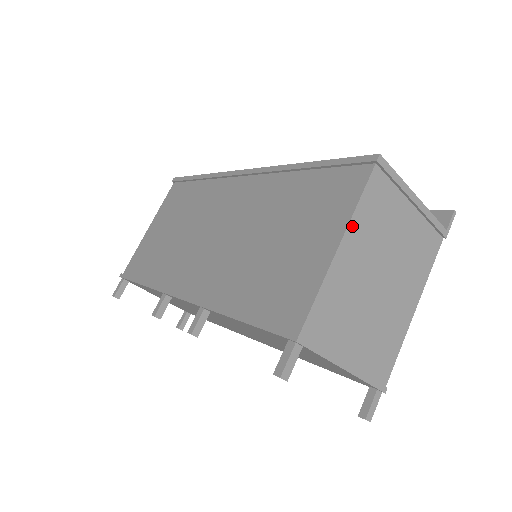
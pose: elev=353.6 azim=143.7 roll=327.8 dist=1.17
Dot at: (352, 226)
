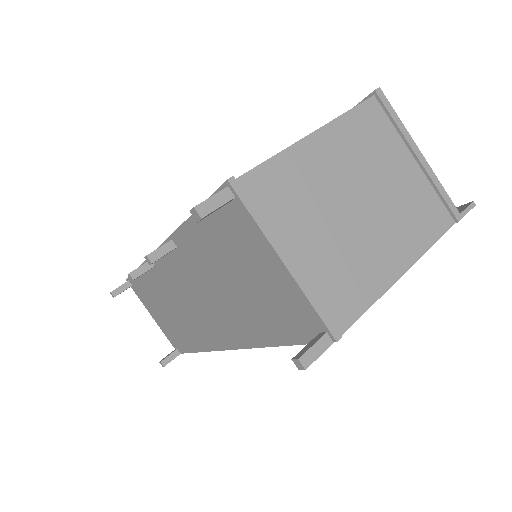
Dot at: (333, 127)
